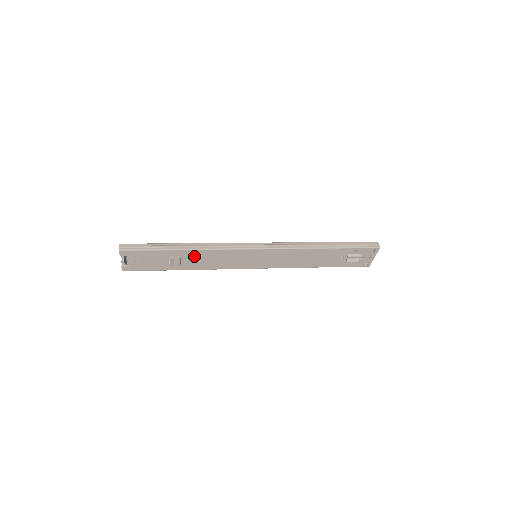
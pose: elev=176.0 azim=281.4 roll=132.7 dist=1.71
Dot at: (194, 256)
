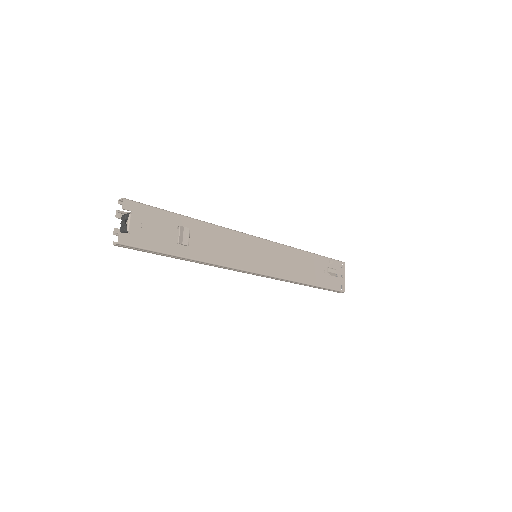
Dot at: (202, 234)
